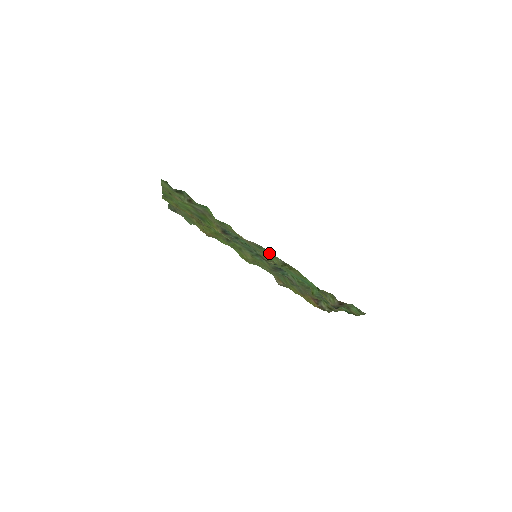
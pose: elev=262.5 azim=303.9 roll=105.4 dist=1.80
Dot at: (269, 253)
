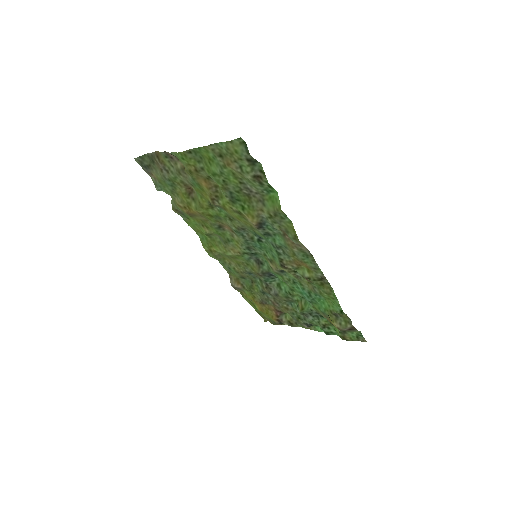
Dot at: (313, 264)
